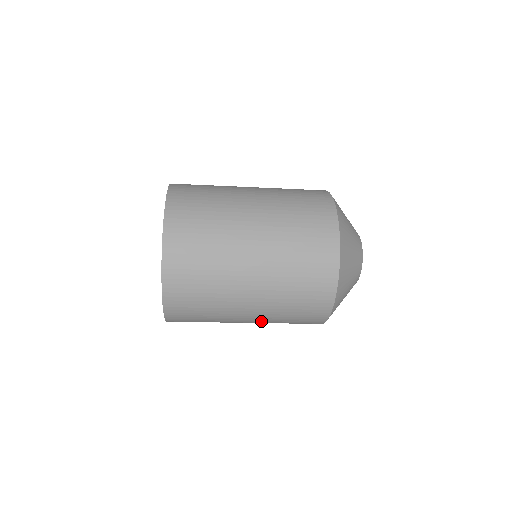
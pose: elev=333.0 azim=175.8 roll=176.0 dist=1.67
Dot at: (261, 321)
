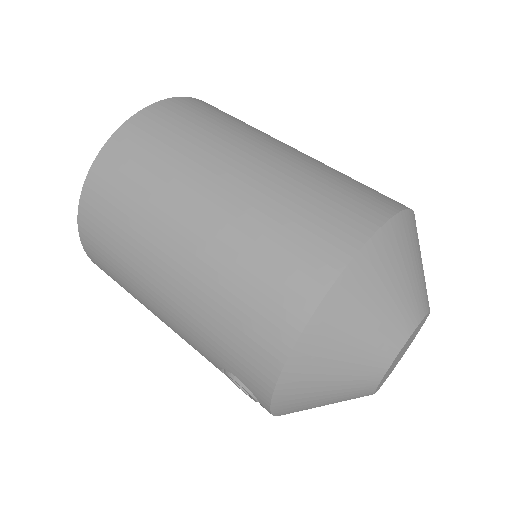
Dot at: (191, 275)
